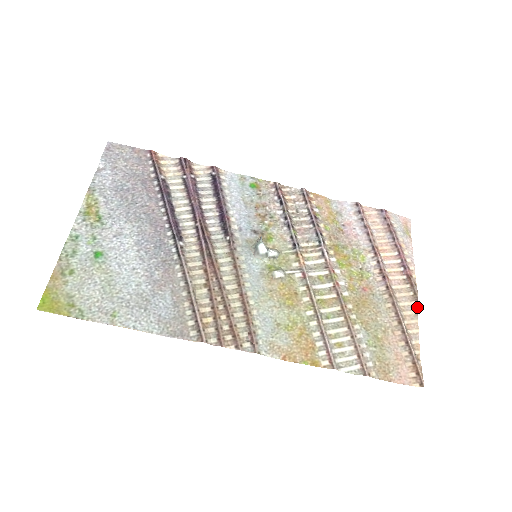
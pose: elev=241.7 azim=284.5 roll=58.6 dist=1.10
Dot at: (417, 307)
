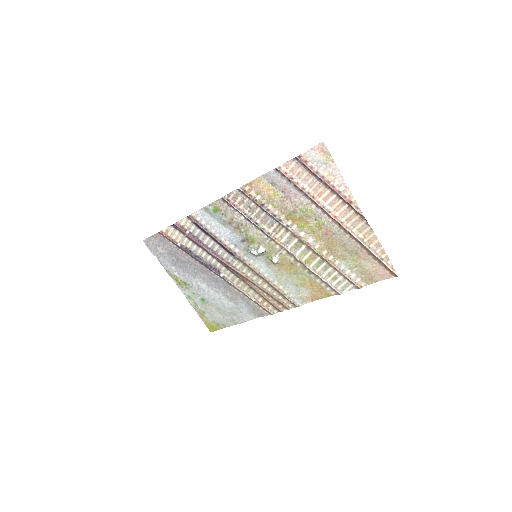
Dot at: (368, 224)
